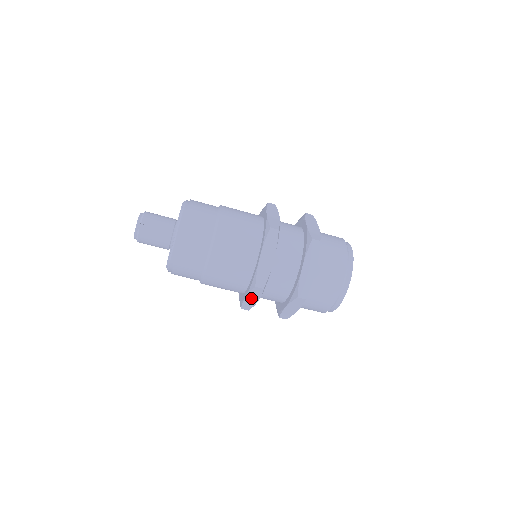
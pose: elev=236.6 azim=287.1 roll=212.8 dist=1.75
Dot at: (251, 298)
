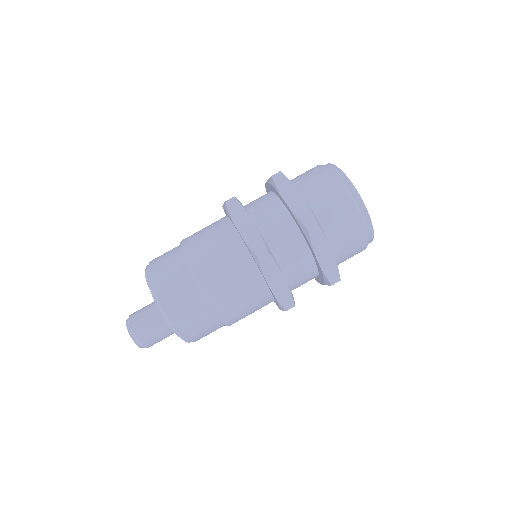
Dot at: (275, 281)
